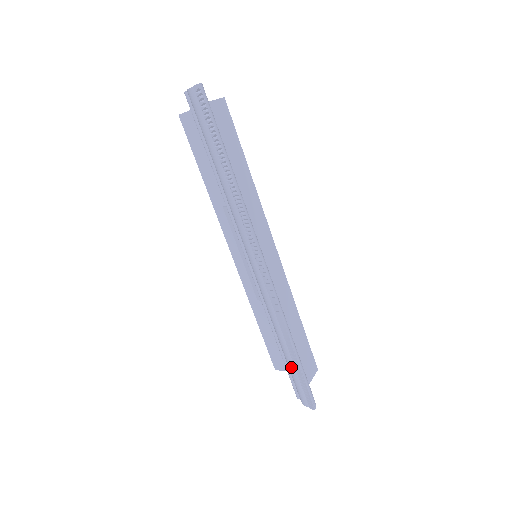
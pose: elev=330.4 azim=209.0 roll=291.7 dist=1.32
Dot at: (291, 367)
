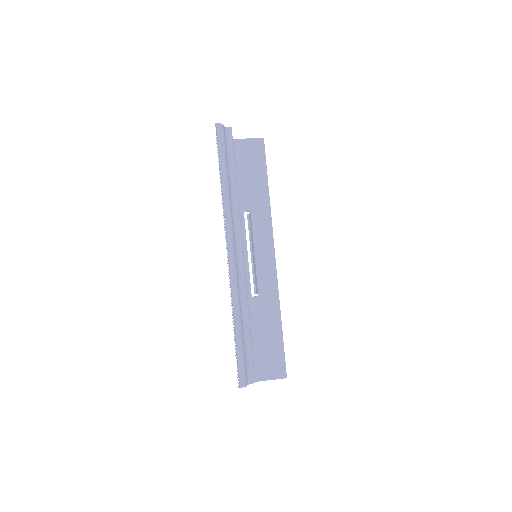
Dot at: occluded
